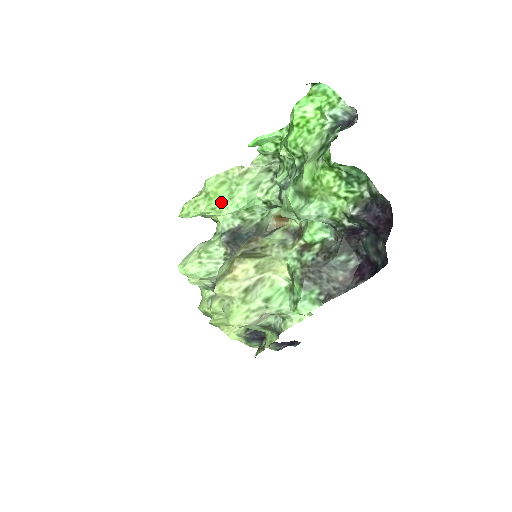
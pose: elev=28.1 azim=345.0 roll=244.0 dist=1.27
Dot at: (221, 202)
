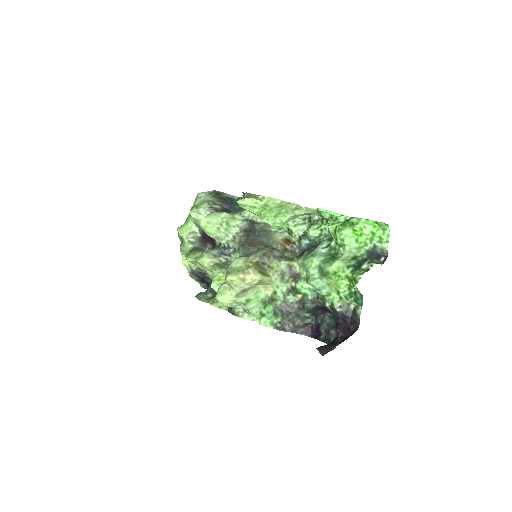
Dot at: (268, 214)
